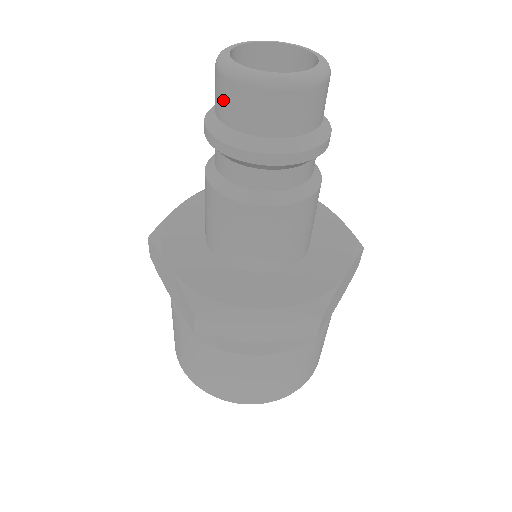
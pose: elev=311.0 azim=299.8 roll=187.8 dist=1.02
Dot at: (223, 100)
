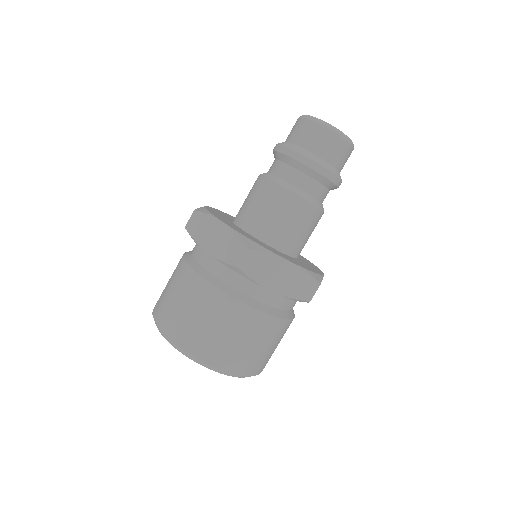
Dot at: occluded
